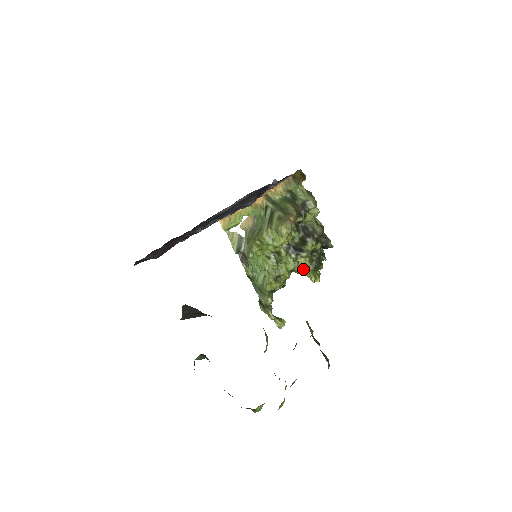
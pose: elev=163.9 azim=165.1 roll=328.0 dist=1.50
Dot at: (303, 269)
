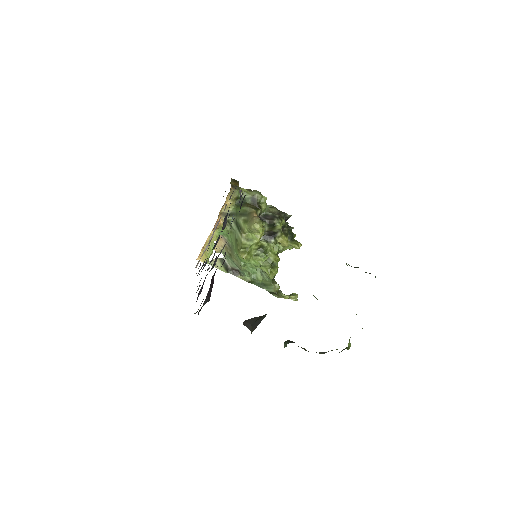
Dot at: (285, 245)
